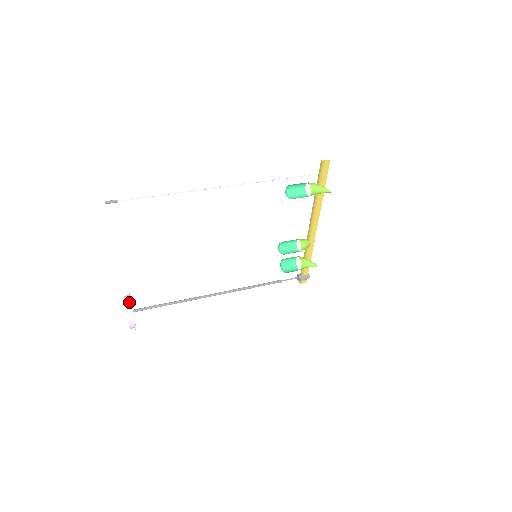
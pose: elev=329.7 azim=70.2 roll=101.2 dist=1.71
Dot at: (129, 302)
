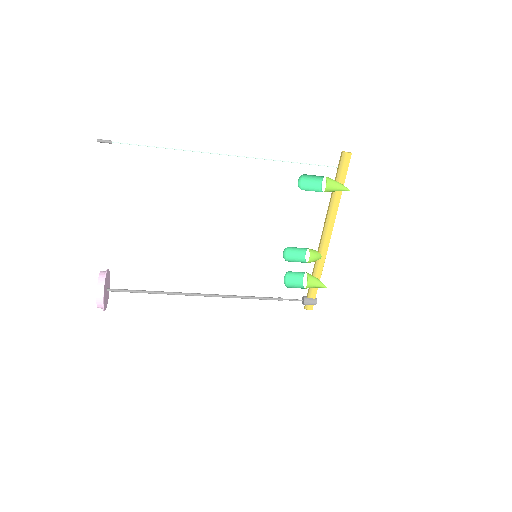
Dot at: (104, 275)
